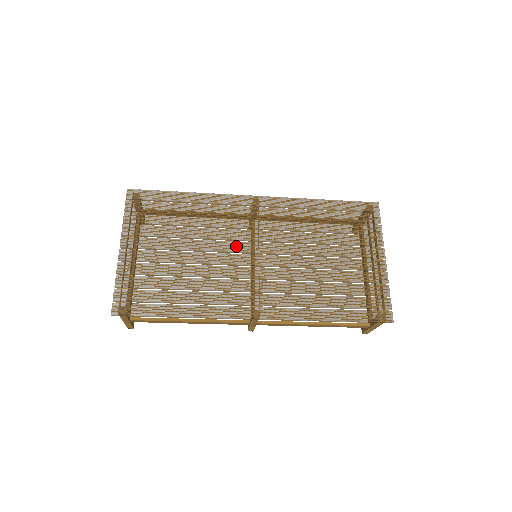
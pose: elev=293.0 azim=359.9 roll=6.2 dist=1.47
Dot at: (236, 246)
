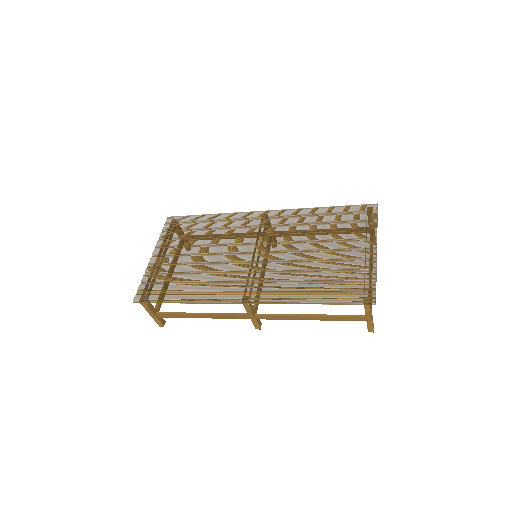
Dot at: (239, 248)
